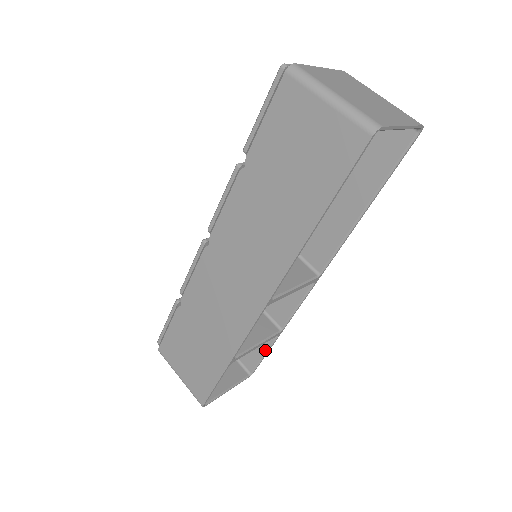
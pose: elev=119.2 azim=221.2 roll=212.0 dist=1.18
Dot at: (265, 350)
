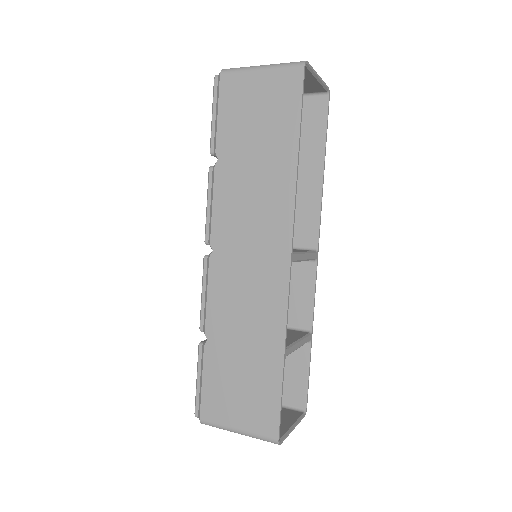
Dot at: (306, 368)
